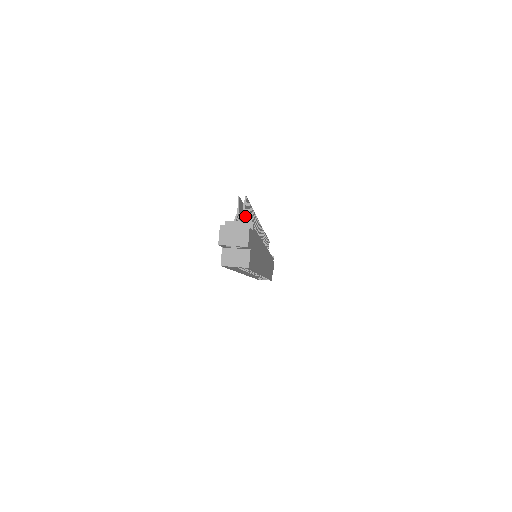
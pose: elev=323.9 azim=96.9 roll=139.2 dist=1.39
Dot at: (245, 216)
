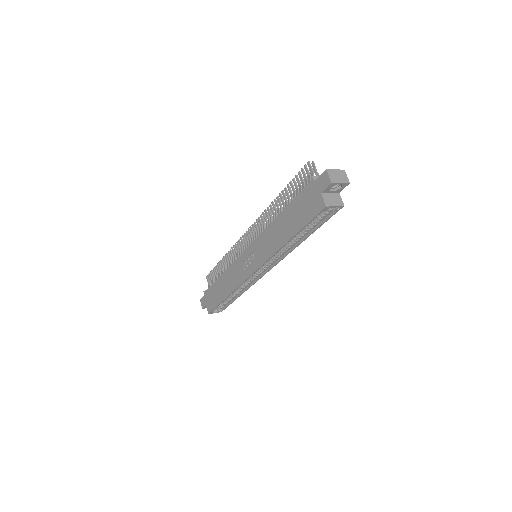
Dot at: occluded
